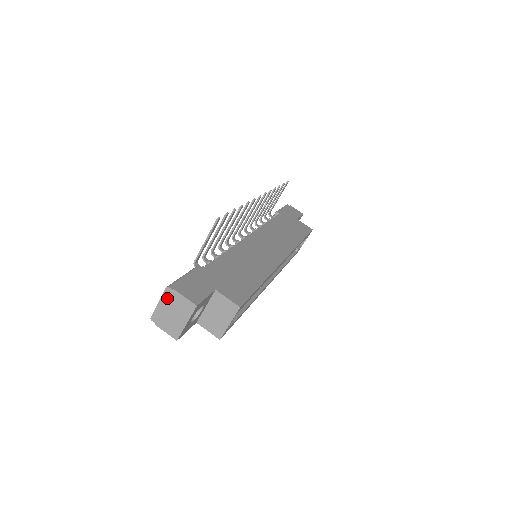
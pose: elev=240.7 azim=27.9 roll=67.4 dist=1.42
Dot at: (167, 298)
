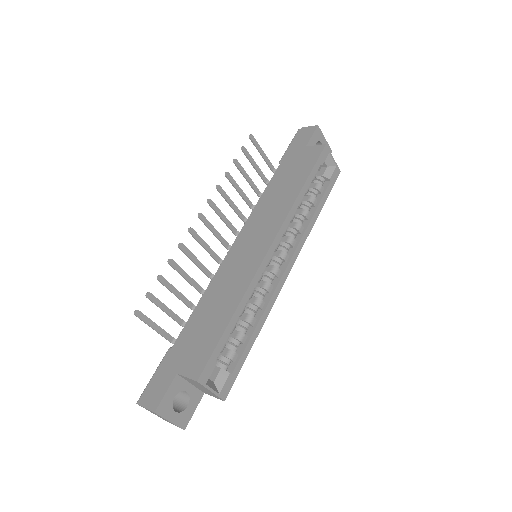
Dot at: (146, 409)
